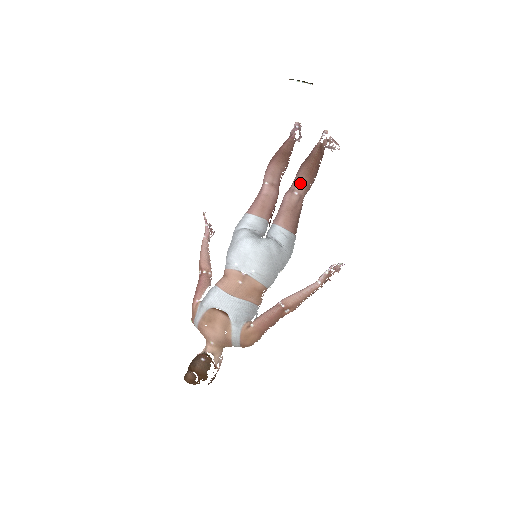
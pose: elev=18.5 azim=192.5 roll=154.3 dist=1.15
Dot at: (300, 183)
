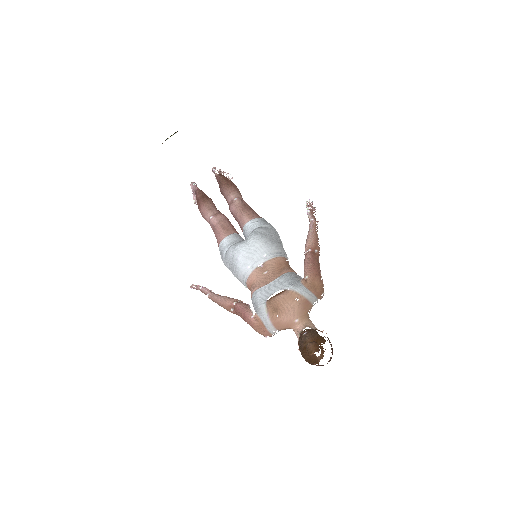
Dot at: (231, 193)
